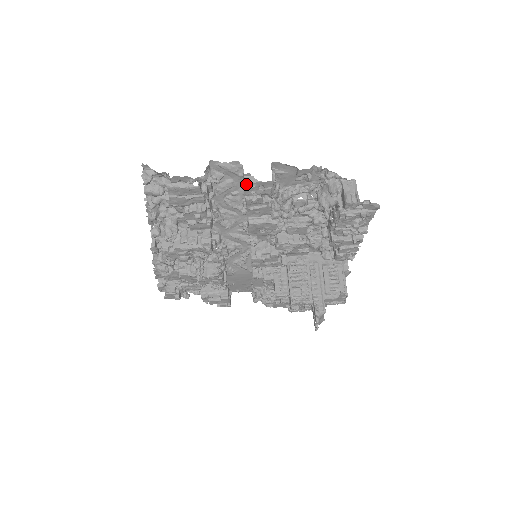
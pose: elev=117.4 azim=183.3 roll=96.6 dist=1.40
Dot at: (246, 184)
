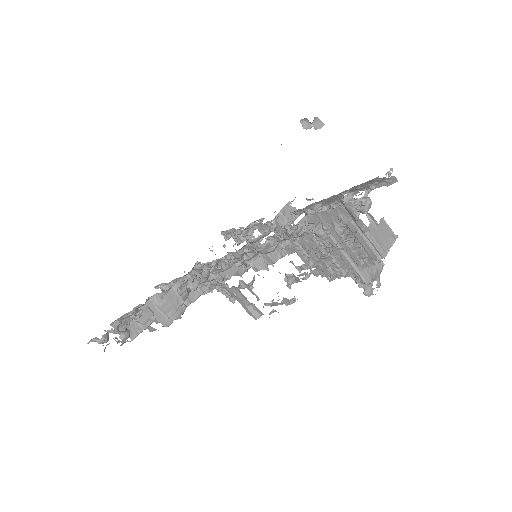
Dot at: (155, 330)
